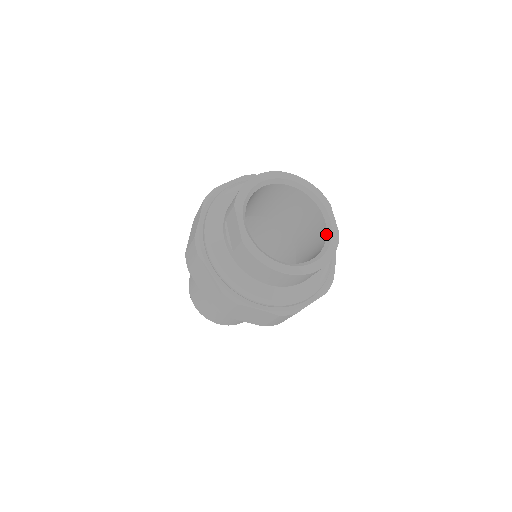
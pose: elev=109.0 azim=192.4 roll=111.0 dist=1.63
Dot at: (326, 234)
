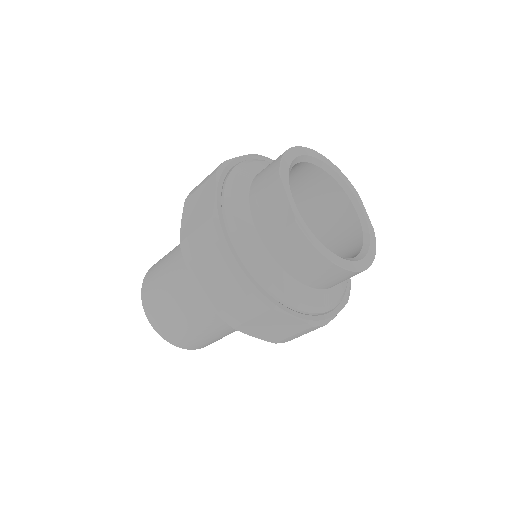
Dot at: (362, 229)
